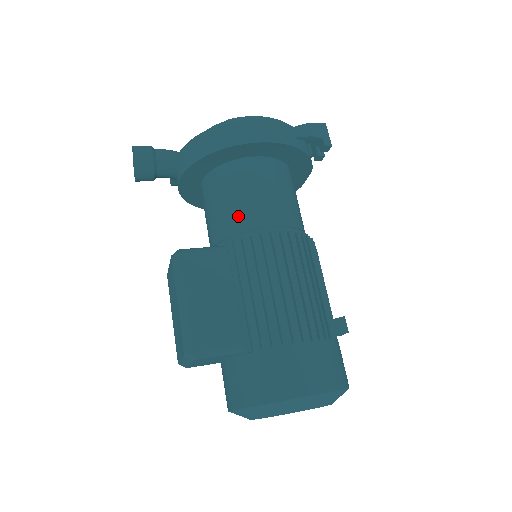
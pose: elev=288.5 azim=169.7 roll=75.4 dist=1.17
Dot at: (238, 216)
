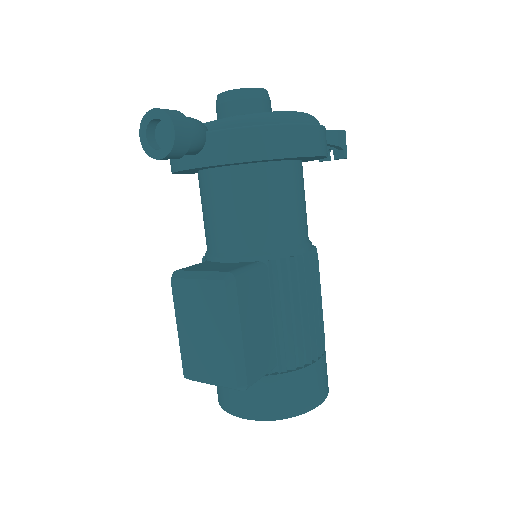
Dot at: (277, 231)
